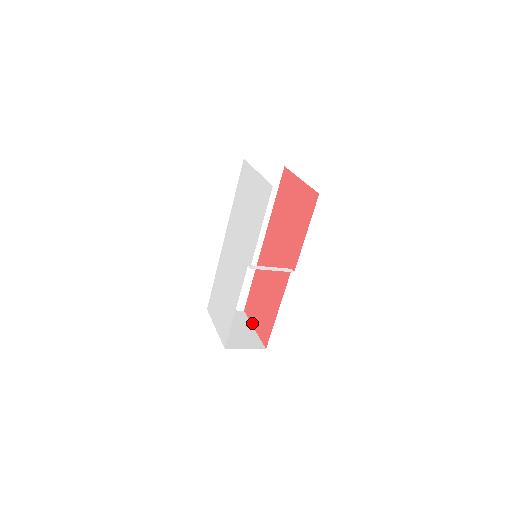
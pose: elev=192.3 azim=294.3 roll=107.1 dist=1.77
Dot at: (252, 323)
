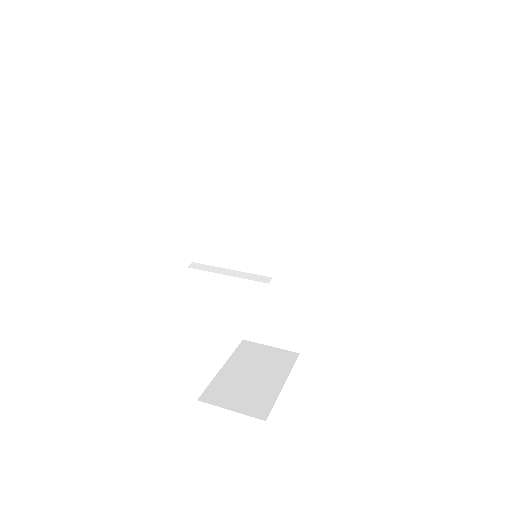
Dot at: (288, 374)
